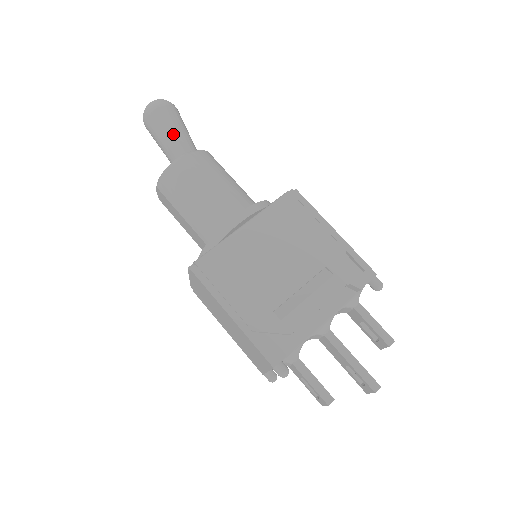
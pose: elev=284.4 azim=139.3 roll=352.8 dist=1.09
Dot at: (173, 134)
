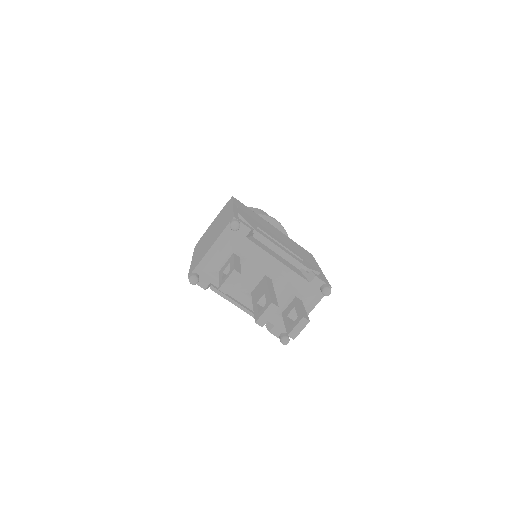
Dot at: occluded
